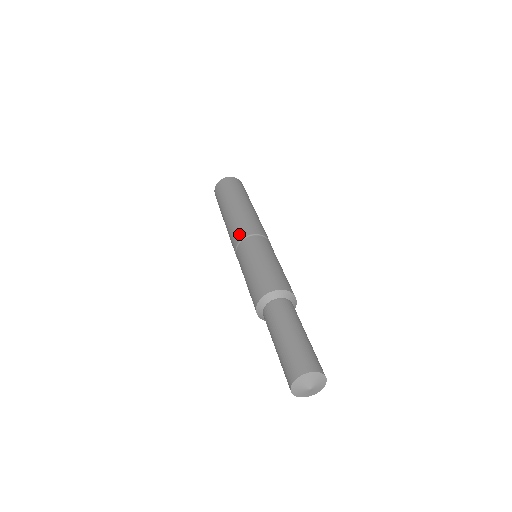
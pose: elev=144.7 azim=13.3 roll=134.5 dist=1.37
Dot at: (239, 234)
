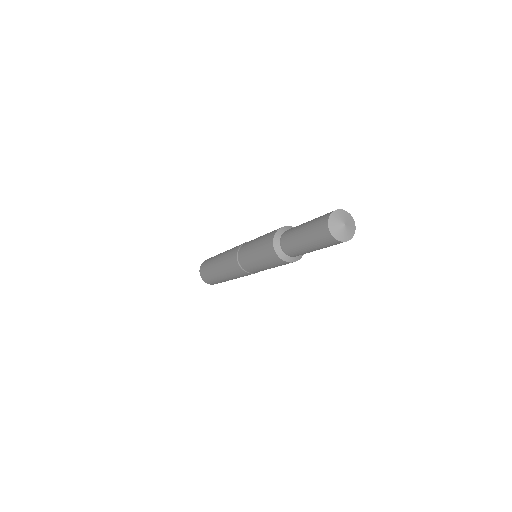
Dot at: (238, 246)
